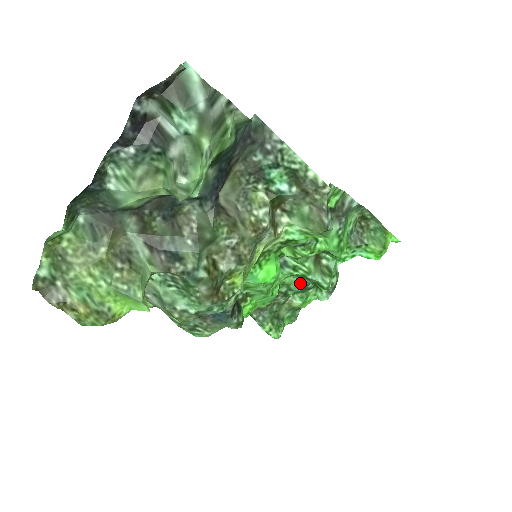
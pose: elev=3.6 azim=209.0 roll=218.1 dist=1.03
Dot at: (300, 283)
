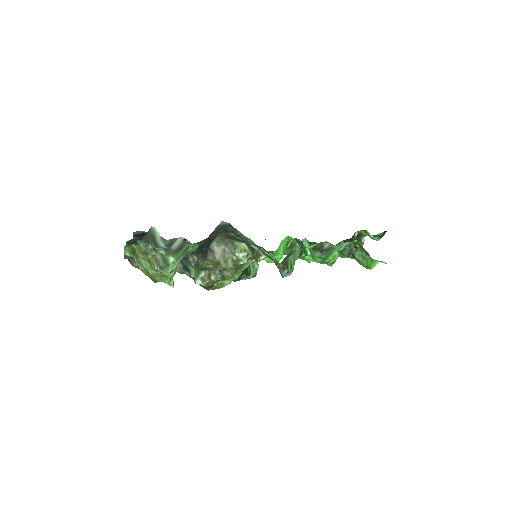
Dot at: occluded
